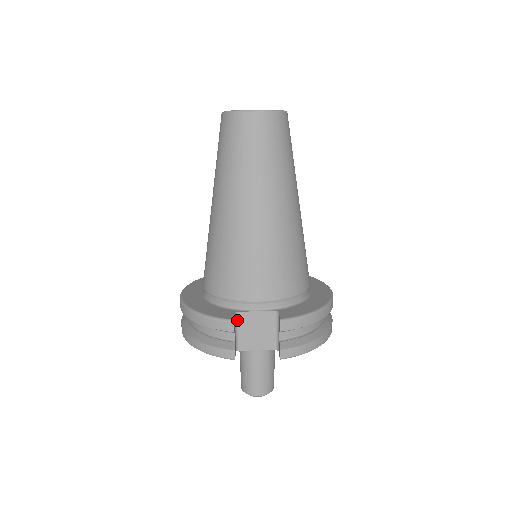
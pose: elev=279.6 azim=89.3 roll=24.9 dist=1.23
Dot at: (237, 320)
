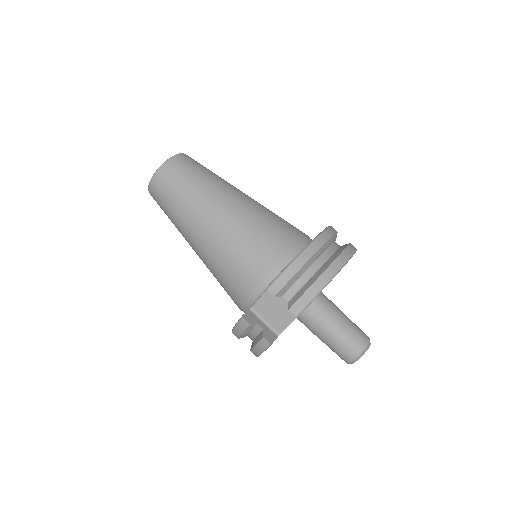
Dot at: (257, 313)
